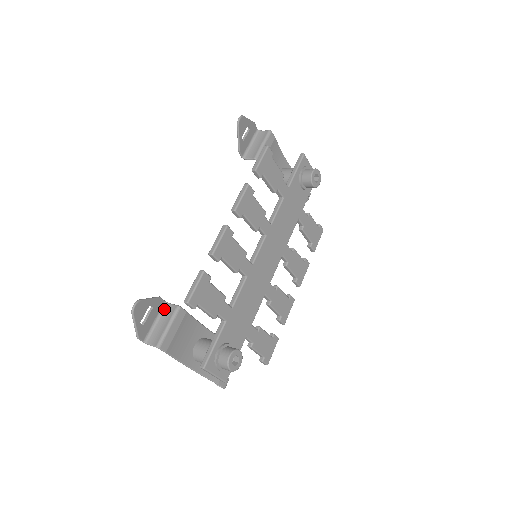
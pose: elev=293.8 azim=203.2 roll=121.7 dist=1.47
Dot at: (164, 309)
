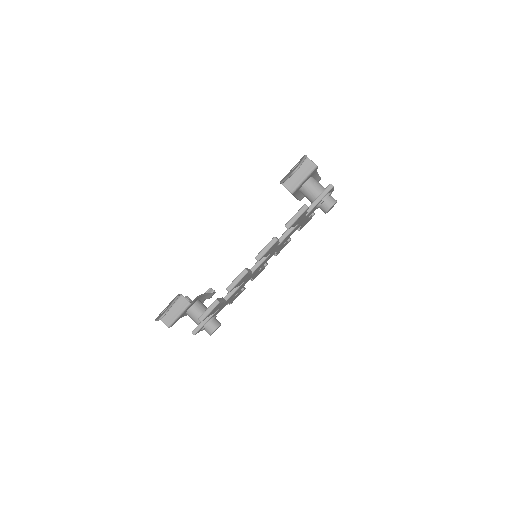
Dot at: (178, 299)
